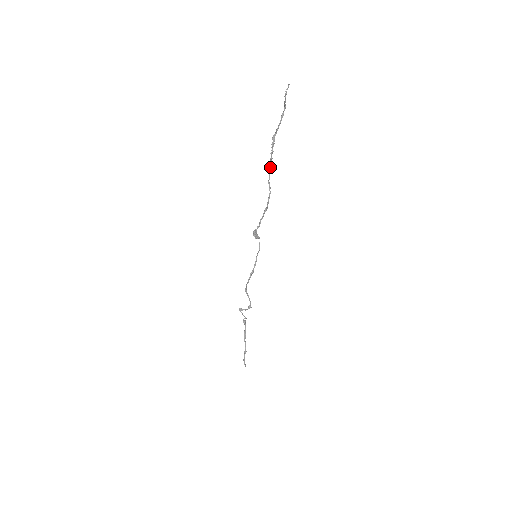
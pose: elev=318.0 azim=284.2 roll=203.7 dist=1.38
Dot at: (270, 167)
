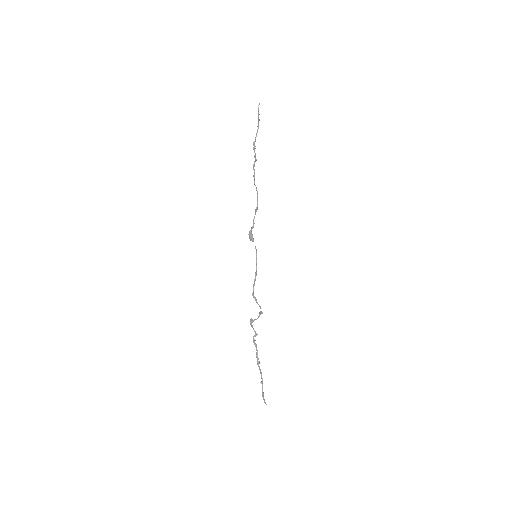
Dot at: (254, 170)
